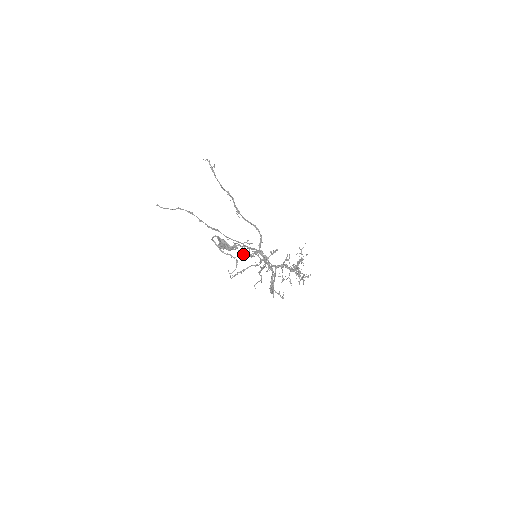
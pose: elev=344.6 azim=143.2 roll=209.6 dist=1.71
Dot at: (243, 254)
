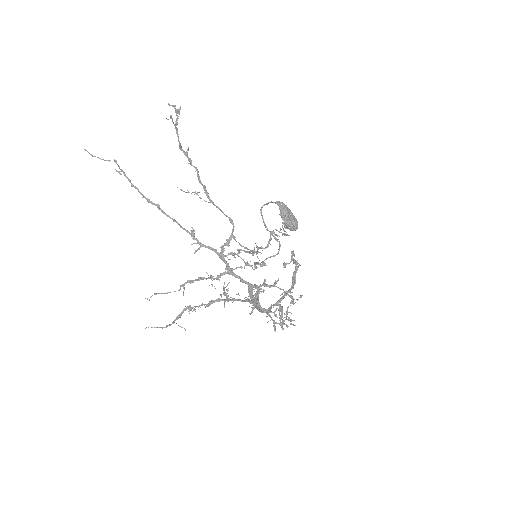
Dot at: occluded
